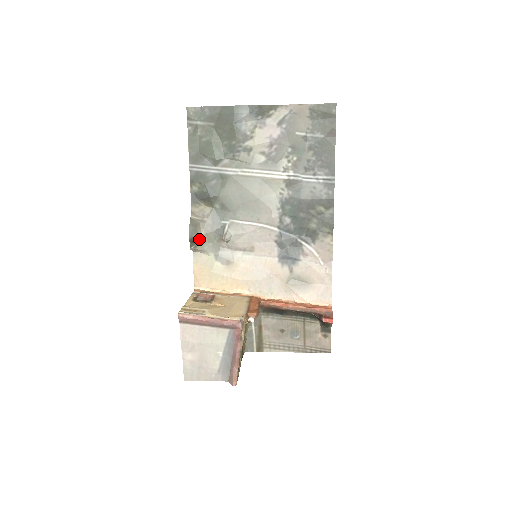
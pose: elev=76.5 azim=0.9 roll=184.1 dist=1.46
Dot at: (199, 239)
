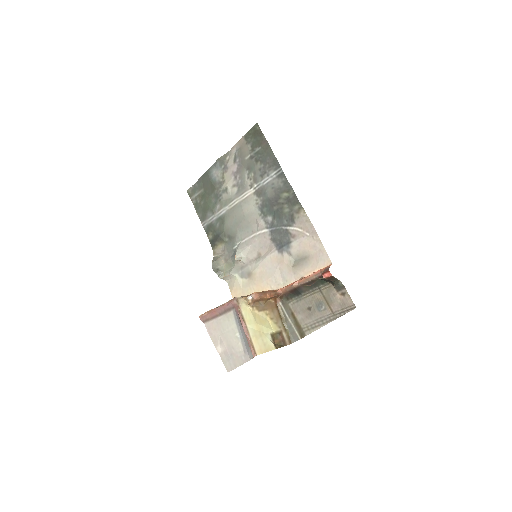
Dot at: (223, 268)
